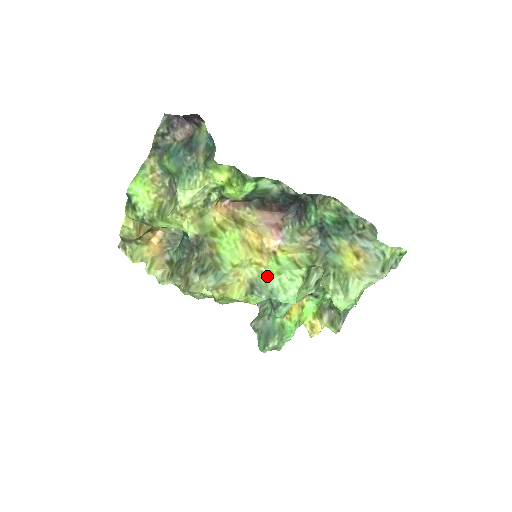
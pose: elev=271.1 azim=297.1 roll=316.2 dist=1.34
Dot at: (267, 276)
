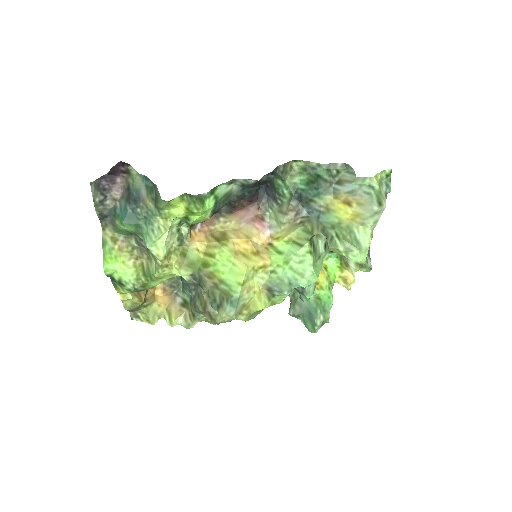
Dot at: (277, 272)
